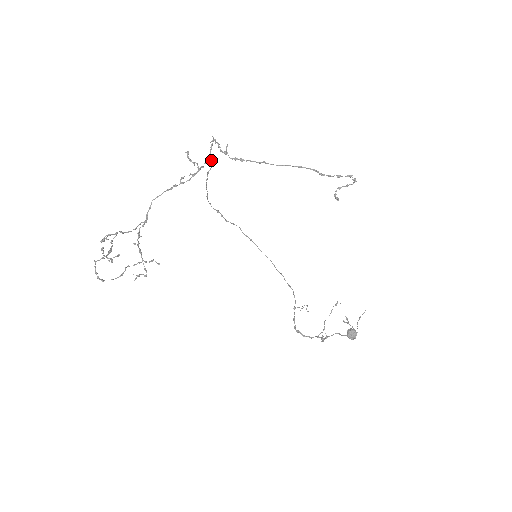
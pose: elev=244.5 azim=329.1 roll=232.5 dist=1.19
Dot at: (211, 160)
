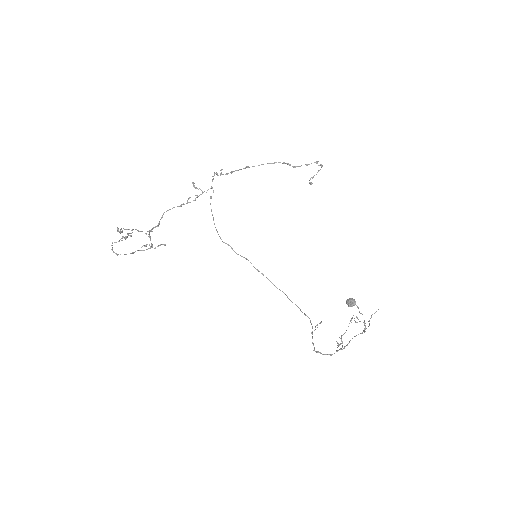
Dot at: occluded
